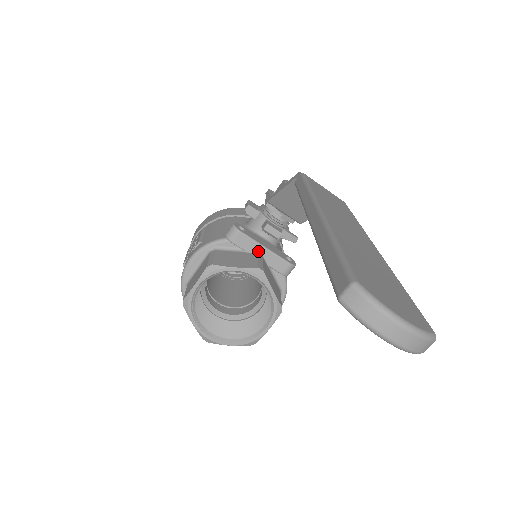
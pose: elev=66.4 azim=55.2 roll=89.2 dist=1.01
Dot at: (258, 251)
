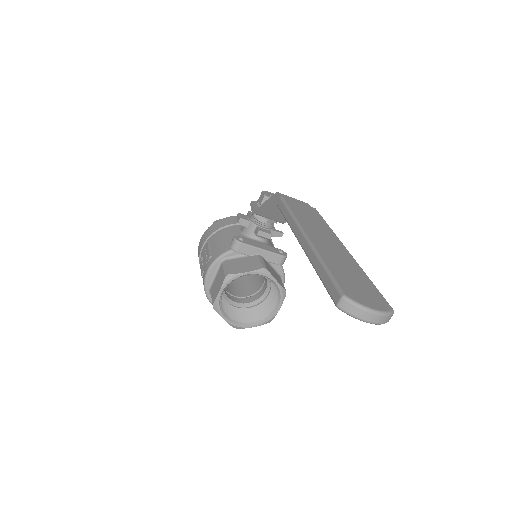
Dot at: (257, 253)
